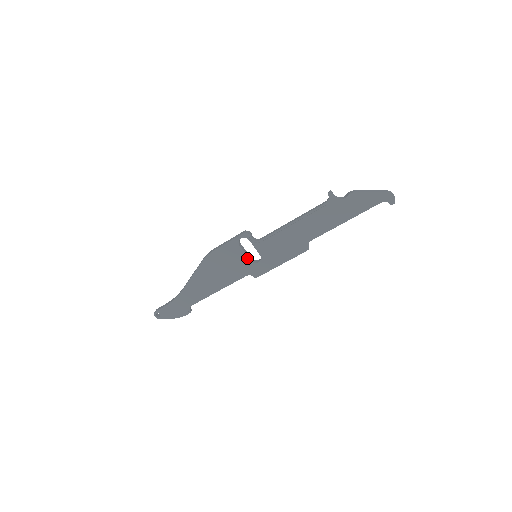
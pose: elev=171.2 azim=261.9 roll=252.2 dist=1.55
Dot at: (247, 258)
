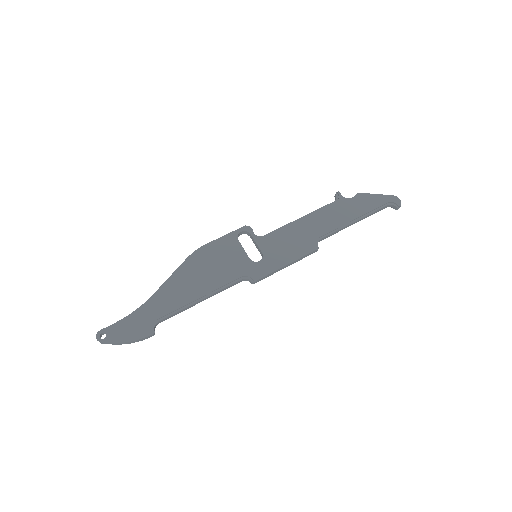
Dot at: (246, 255)
